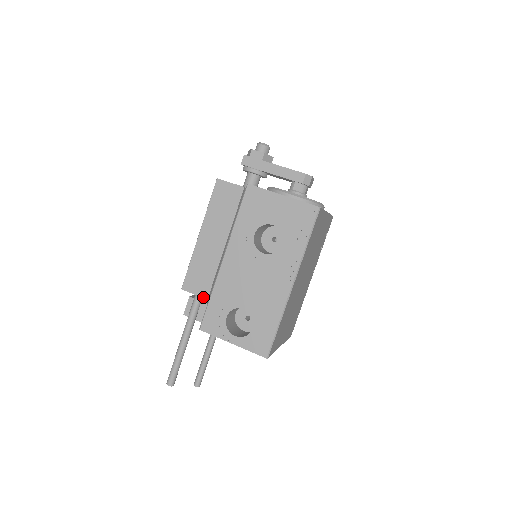
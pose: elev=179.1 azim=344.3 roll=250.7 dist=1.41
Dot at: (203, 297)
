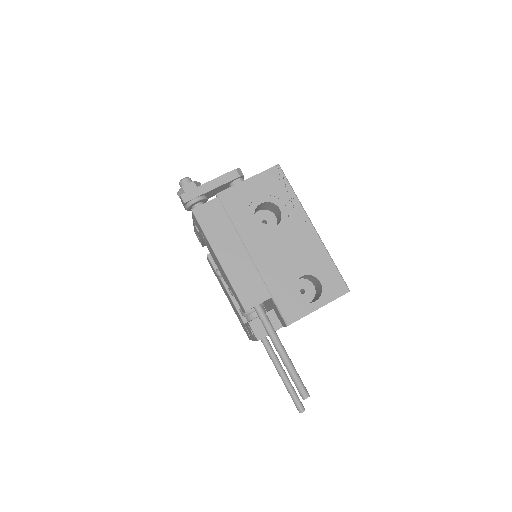
Dot at: (267, 299)
